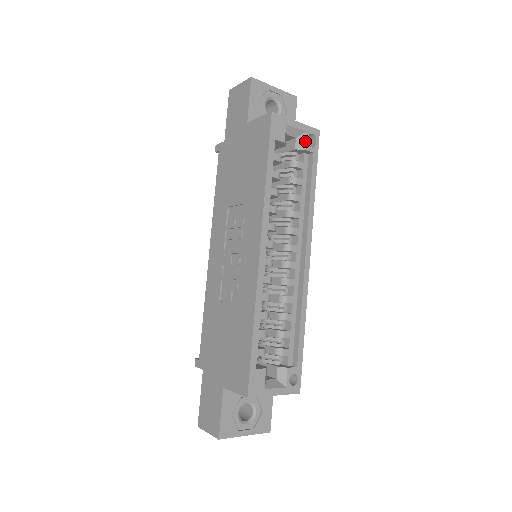
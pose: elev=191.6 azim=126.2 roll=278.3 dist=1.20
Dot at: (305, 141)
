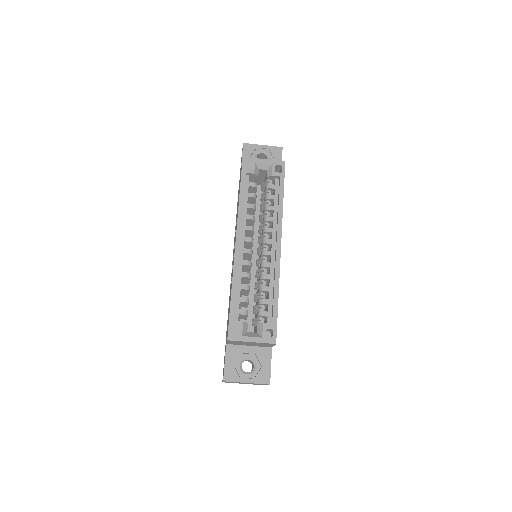
Dot at: (272, 170)
